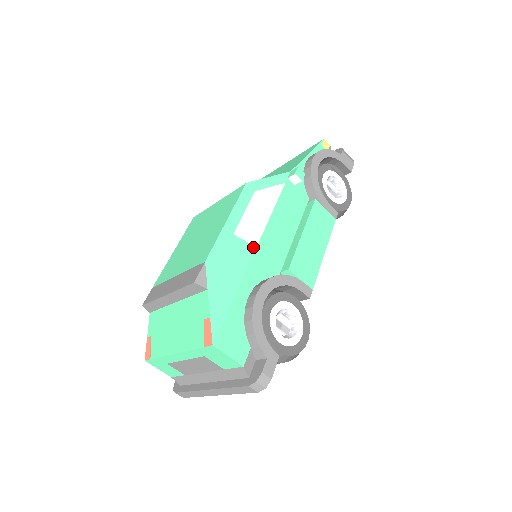
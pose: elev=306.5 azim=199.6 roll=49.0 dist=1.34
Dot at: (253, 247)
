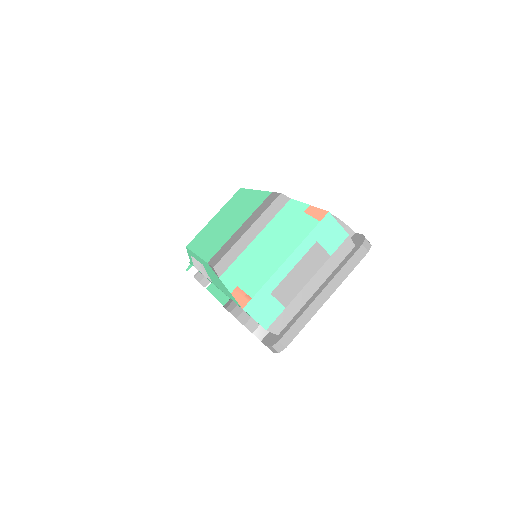
Dot at: occluded
